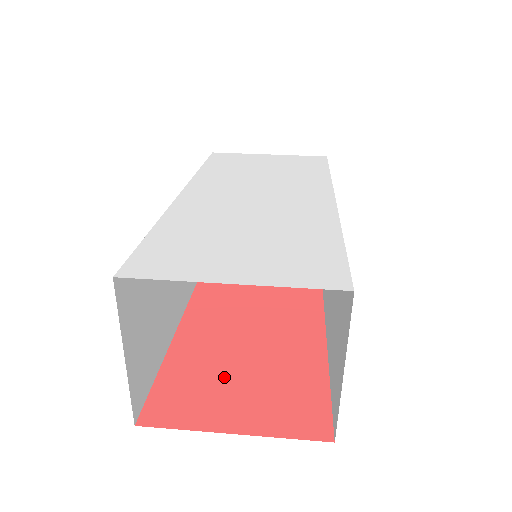
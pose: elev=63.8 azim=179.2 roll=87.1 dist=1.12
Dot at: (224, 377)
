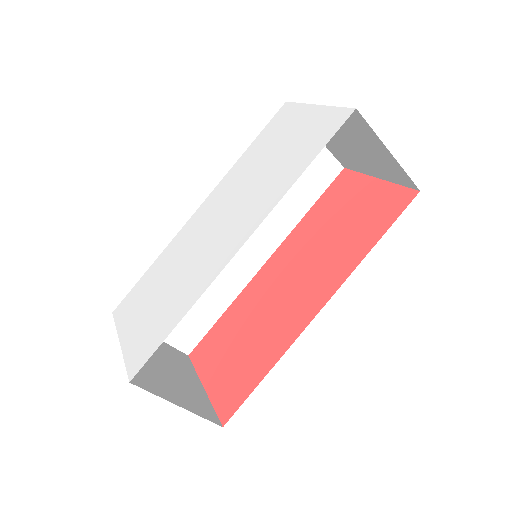
Dot at: (229, 344)
